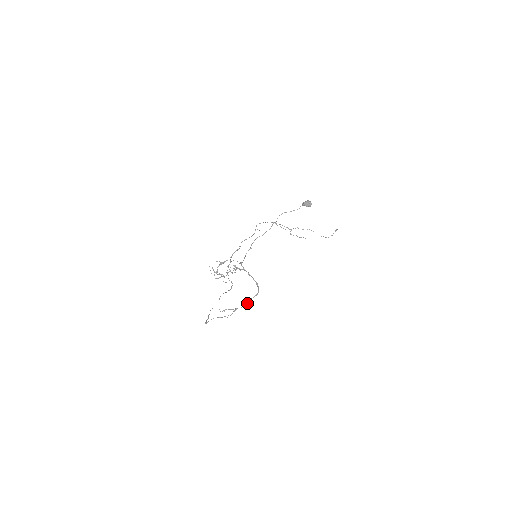
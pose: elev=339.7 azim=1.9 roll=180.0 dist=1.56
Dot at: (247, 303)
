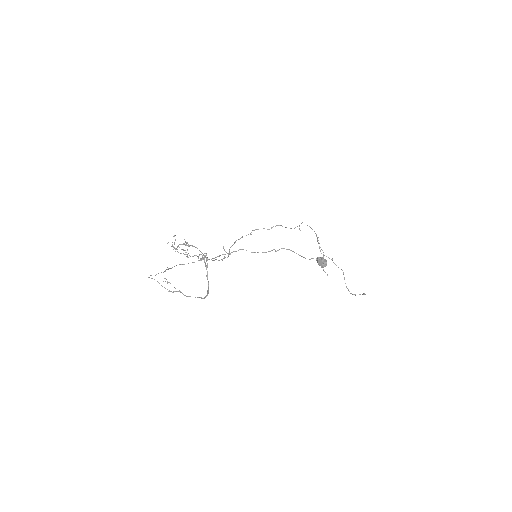
Dot at: occluded
